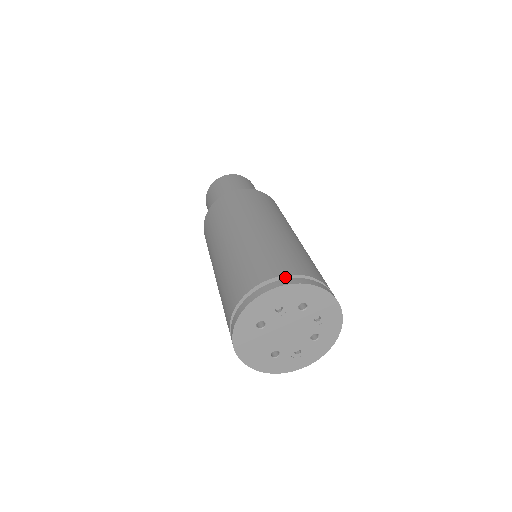
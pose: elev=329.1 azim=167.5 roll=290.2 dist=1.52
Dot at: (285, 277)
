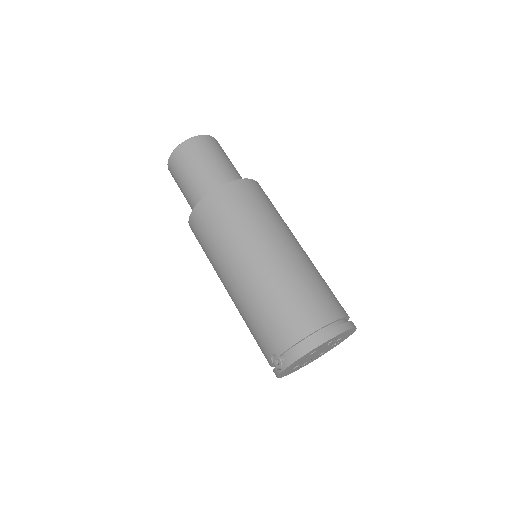
Dot at: (341, 319)
